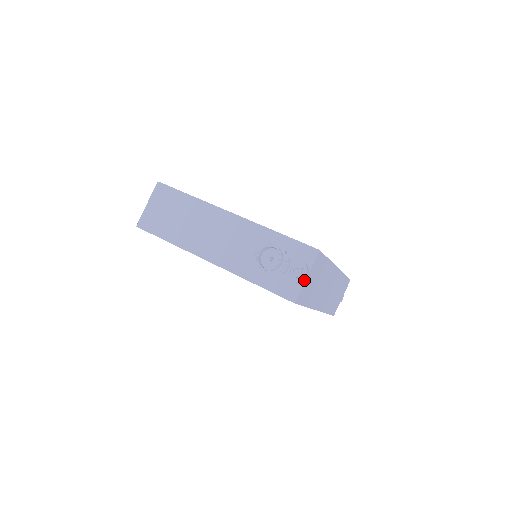
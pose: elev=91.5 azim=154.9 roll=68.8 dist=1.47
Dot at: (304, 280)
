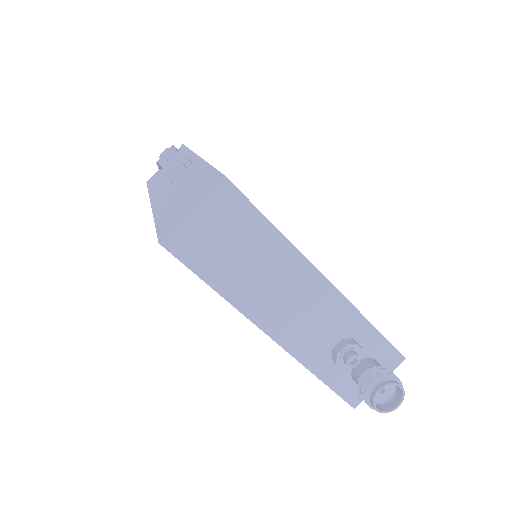
Dot at: occluded
